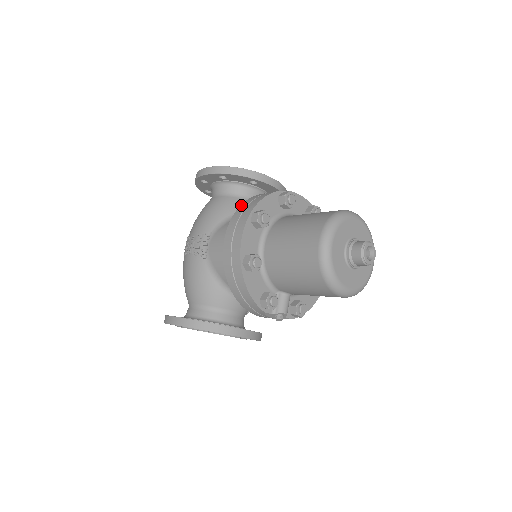
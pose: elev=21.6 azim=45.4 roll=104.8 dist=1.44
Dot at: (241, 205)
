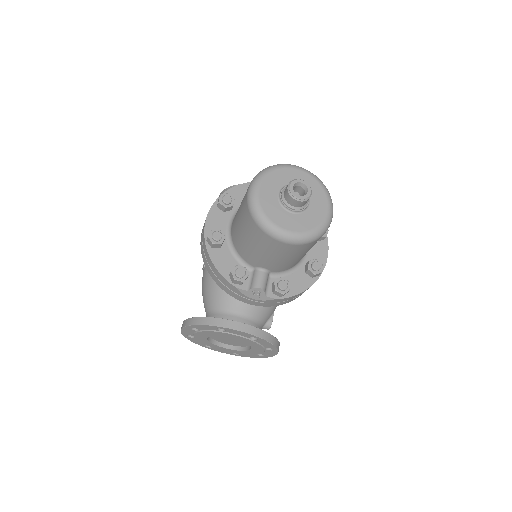
Dot at: occluded
